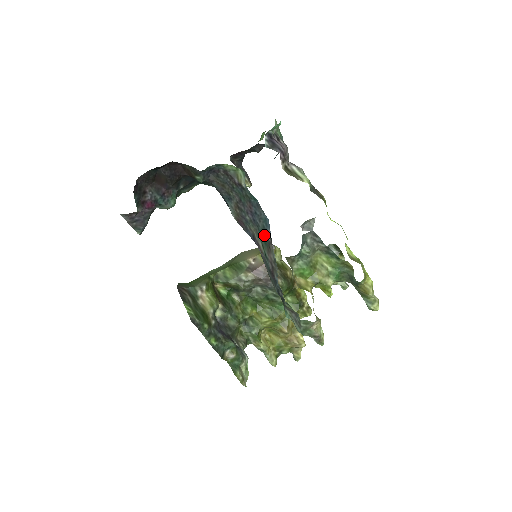
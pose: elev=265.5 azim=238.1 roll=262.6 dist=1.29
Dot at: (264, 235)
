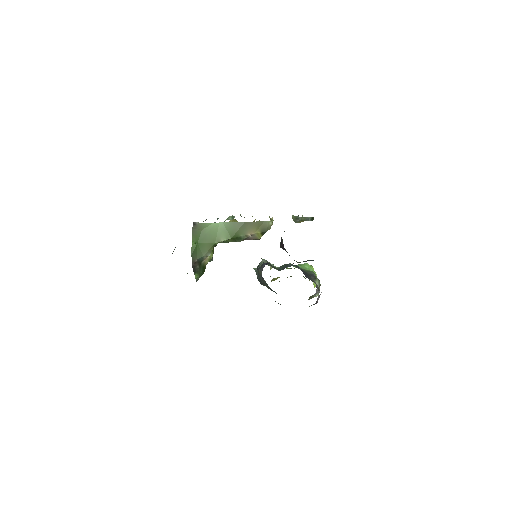
Dot at: occluded
